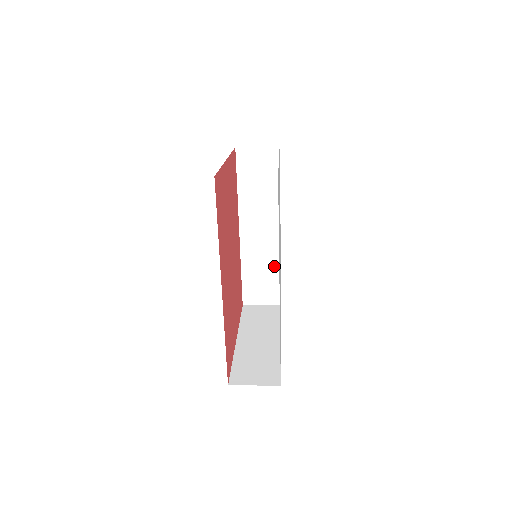
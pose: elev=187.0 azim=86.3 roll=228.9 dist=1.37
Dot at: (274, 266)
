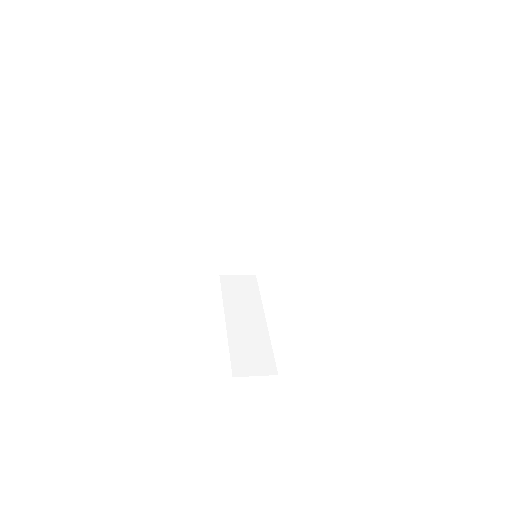
Dot at: (255, 243)
